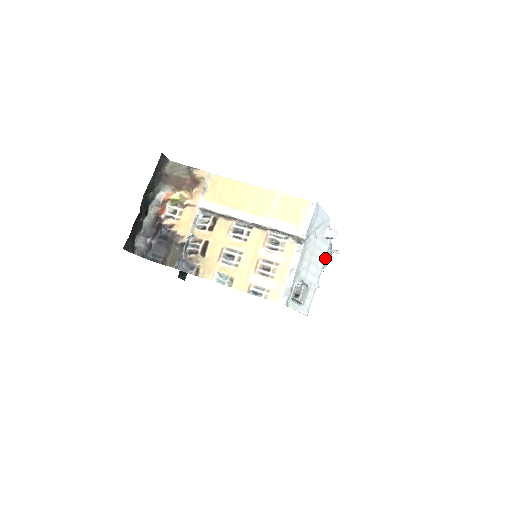
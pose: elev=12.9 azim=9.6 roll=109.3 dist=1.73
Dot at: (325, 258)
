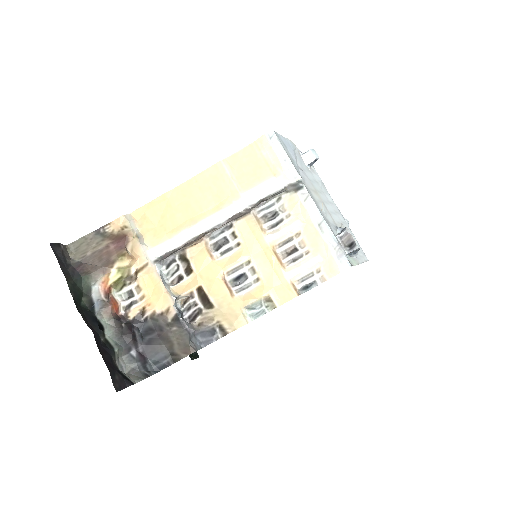
Dot at: (325, 188)
